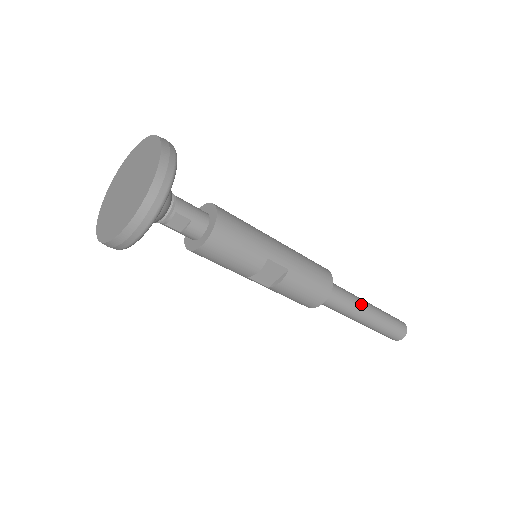
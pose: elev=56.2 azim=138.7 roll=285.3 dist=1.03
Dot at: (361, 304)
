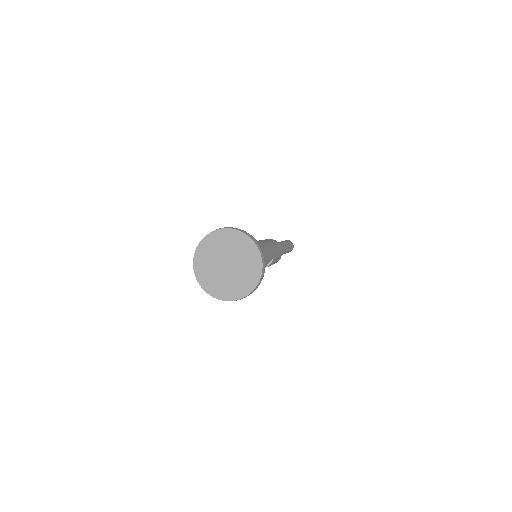
Dot at: (284, 248)
